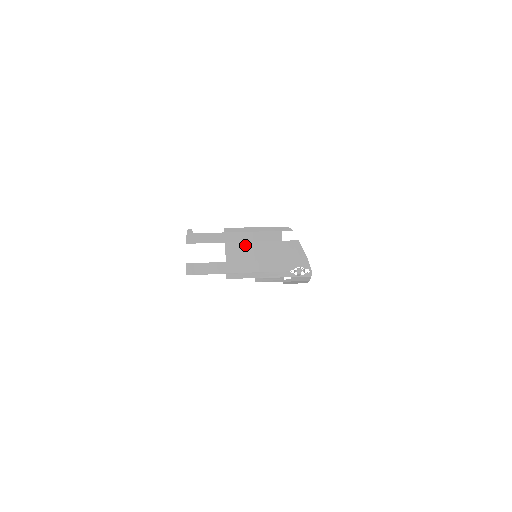
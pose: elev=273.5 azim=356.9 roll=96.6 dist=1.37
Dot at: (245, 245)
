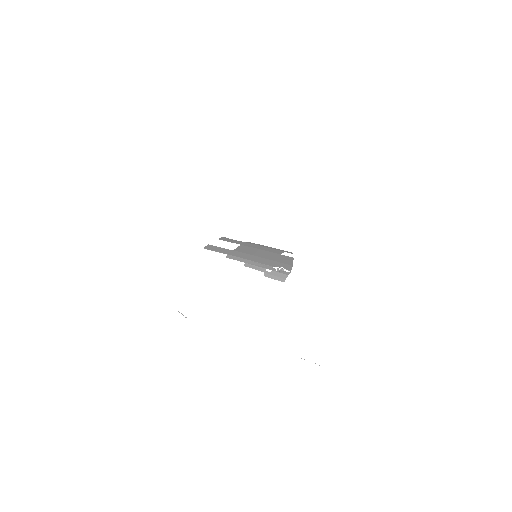
Dot at: (253, 249)
